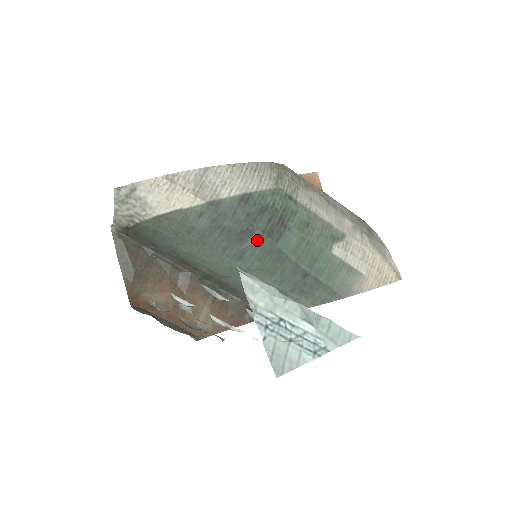
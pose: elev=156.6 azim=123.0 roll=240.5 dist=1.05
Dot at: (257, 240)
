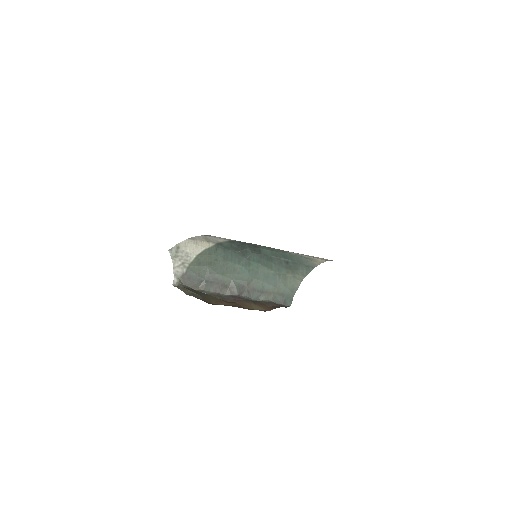
Dot at: (251, 253)
